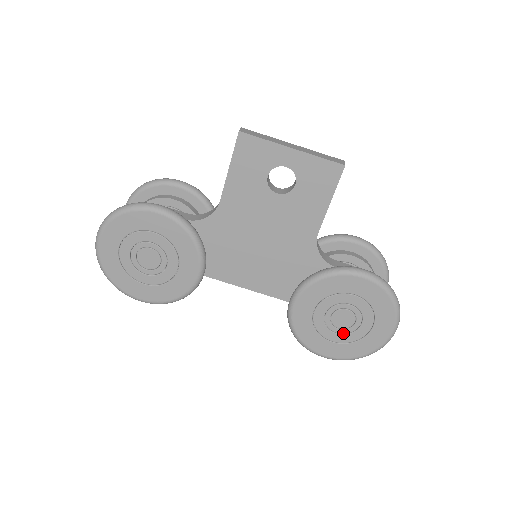
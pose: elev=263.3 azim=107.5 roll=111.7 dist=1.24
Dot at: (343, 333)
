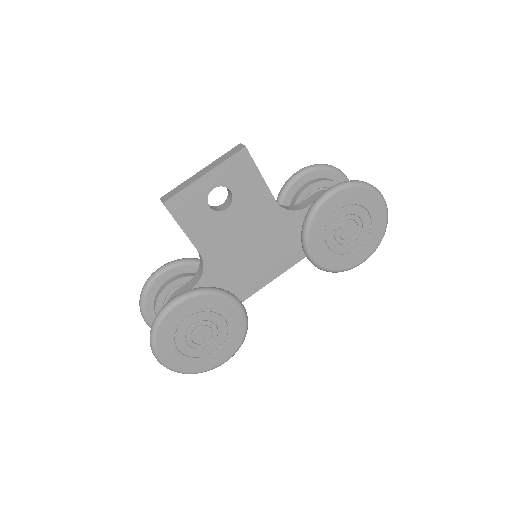
Dot at: (357, 237)
